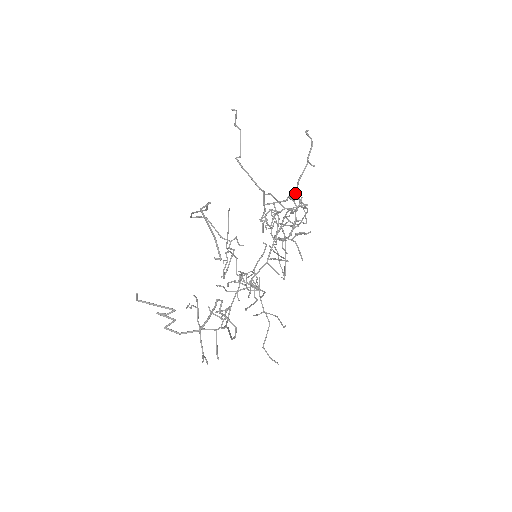
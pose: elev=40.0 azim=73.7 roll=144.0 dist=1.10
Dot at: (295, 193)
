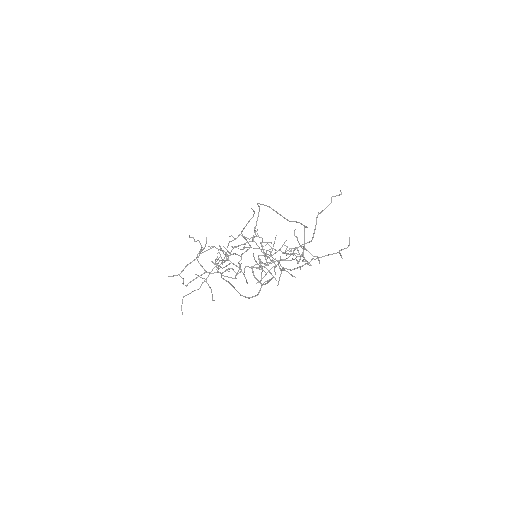
Dot at: occluded
